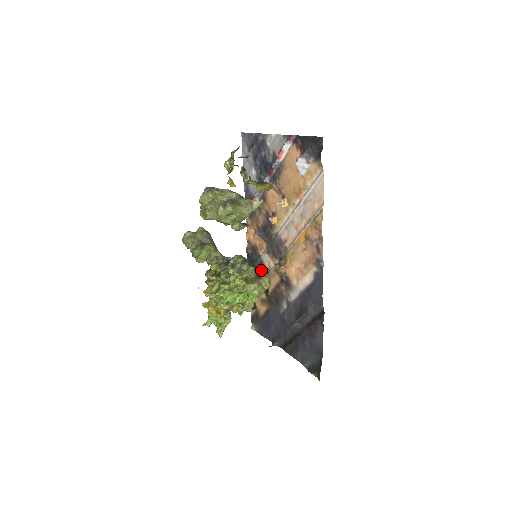
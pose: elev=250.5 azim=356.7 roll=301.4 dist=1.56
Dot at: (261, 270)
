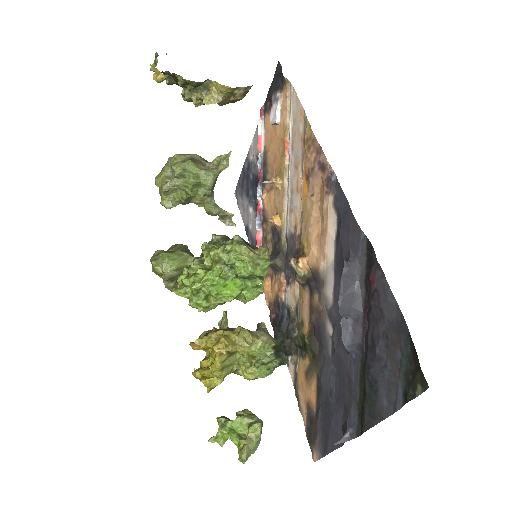
Dot at: (257, 248)
